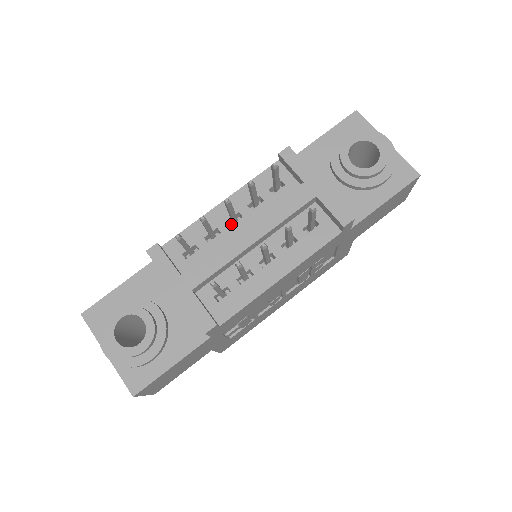
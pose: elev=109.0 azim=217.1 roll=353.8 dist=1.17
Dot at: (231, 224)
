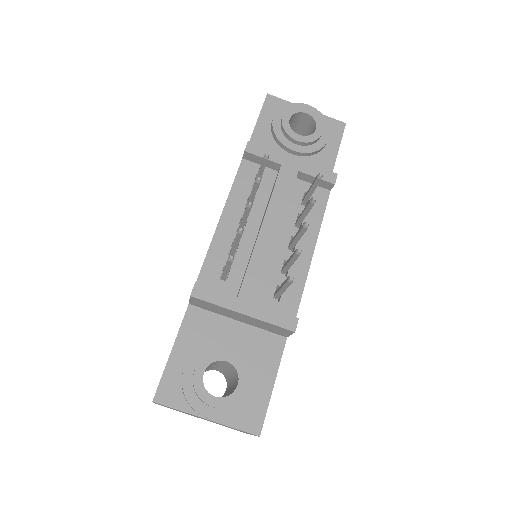
Dot at: occluded
